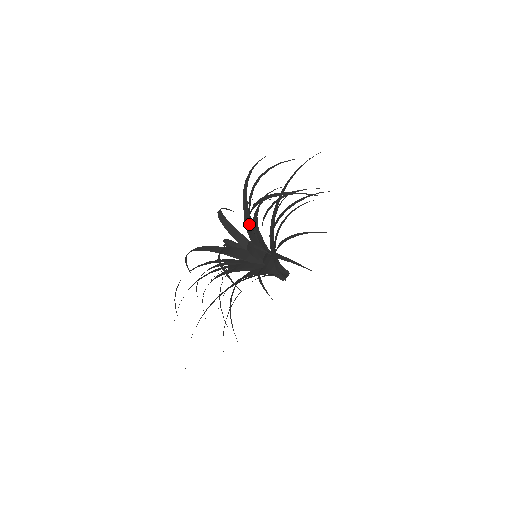
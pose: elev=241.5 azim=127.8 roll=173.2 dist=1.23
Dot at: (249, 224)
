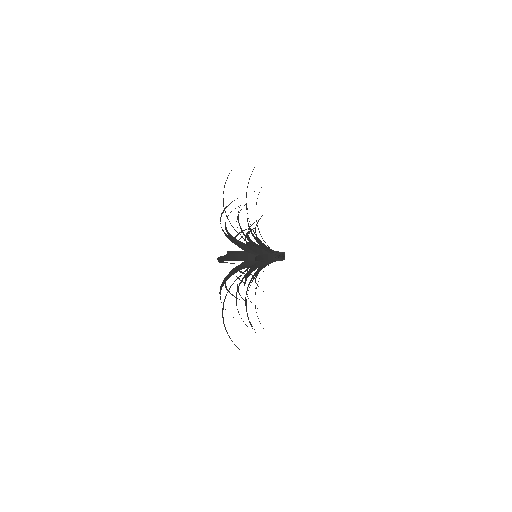
Dot at: occluded
